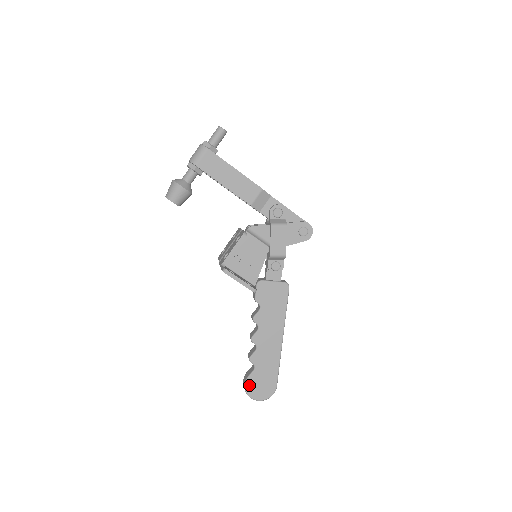
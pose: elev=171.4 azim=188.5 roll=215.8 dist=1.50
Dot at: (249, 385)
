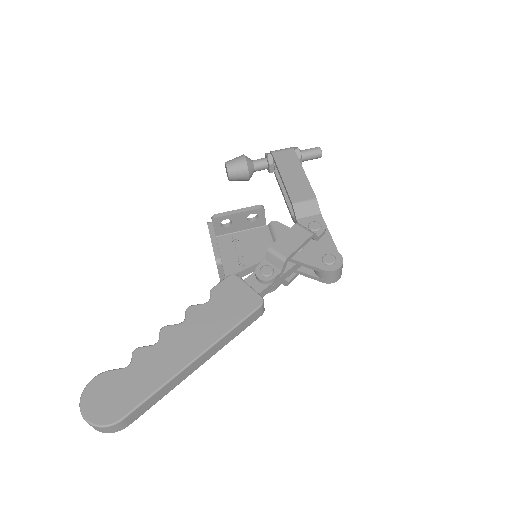
Dot at: (98, 382)
